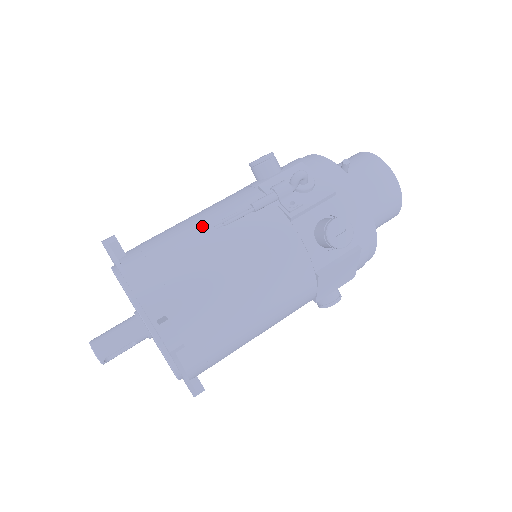
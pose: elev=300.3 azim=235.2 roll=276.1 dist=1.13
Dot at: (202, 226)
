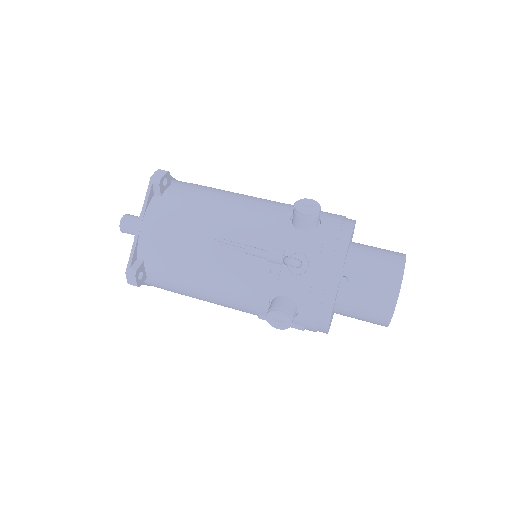
Dot at: (210, 226)
